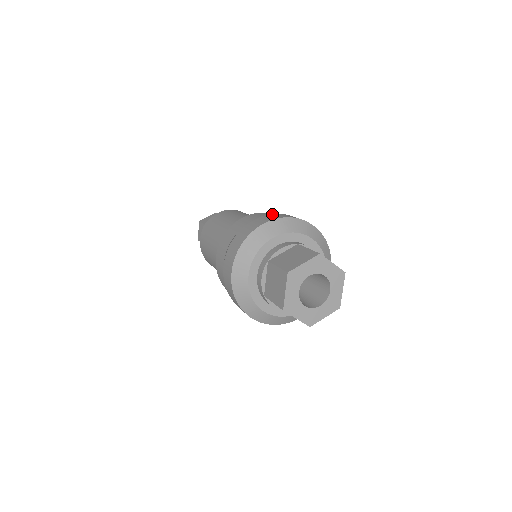
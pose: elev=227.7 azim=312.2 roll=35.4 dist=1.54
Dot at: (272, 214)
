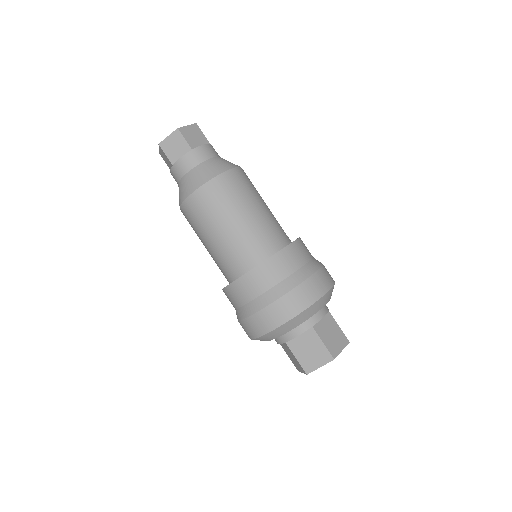
Dot at: (323, 269)
